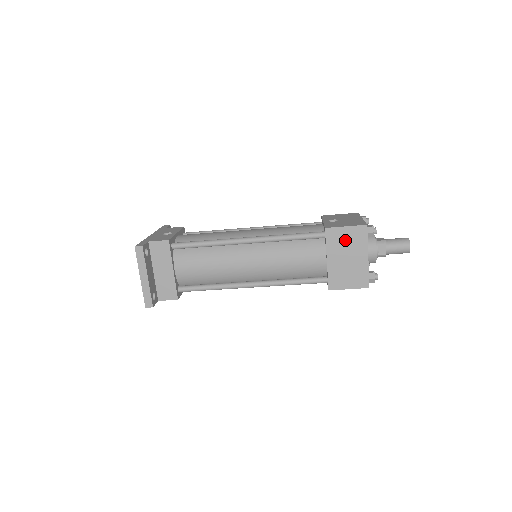
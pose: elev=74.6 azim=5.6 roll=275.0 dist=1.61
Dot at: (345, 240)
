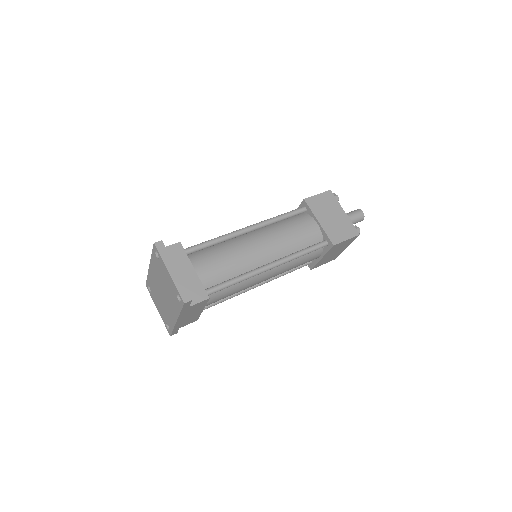
Dot at: (322, 204)
